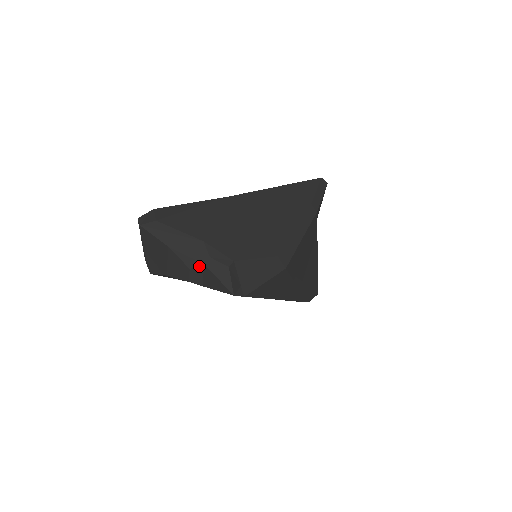
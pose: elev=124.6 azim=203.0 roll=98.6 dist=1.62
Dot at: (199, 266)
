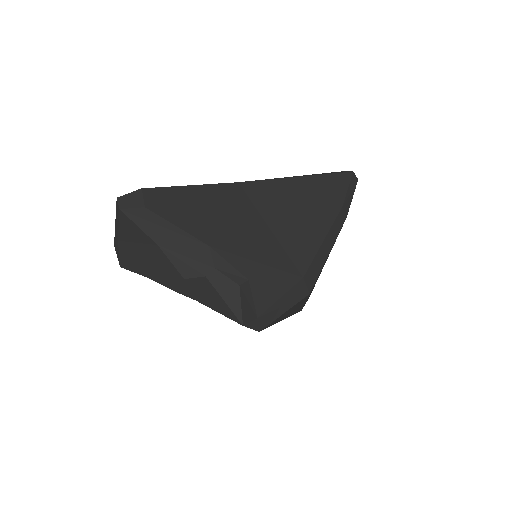
Dot at: (198, 278)
